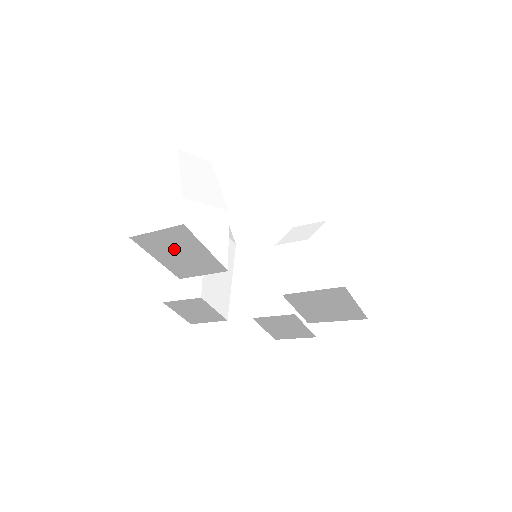
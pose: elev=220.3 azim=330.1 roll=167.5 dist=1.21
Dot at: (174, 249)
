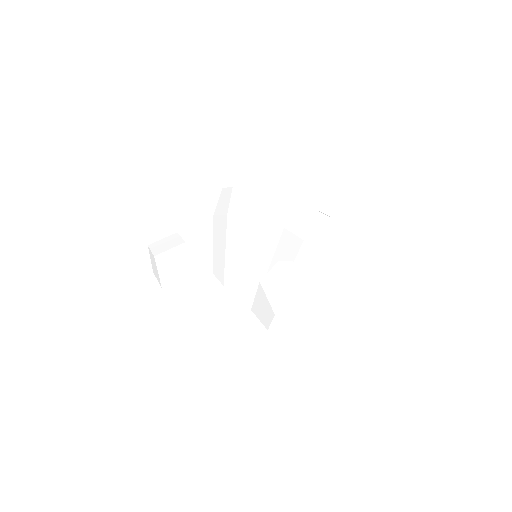
Dot at: occluded
